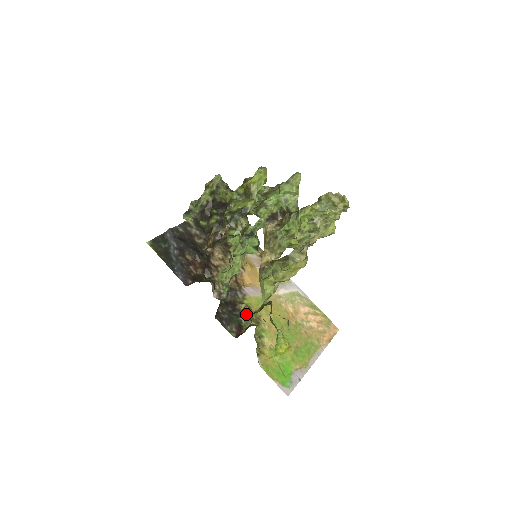
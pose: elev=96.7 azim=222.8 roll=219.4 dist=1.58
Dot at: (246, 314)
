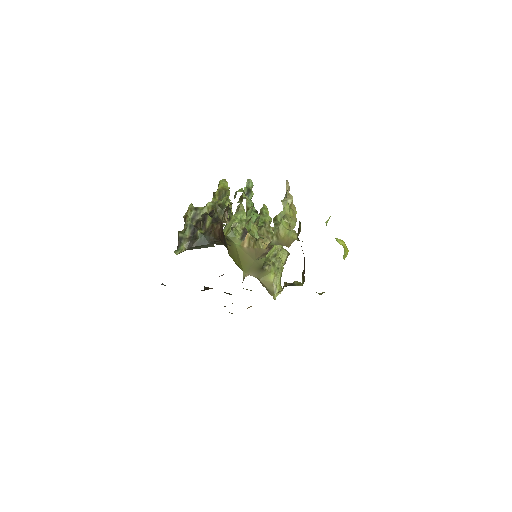
Dot at: (290, 283)
